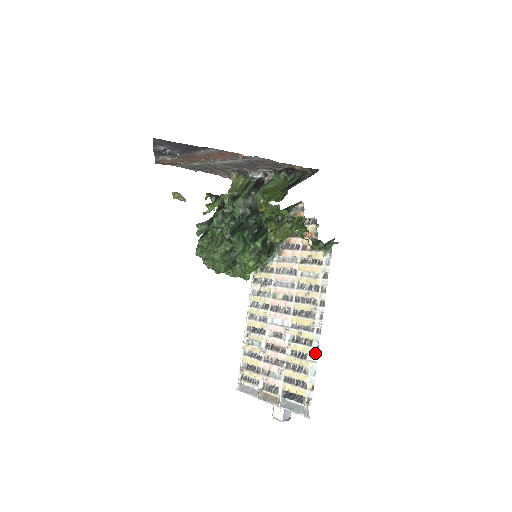
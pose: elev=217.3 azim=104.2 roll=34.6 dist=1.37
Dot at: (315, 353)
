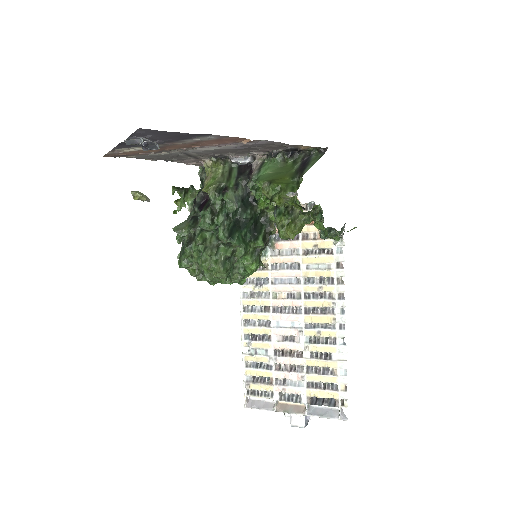
Dot at: (343, 351)
